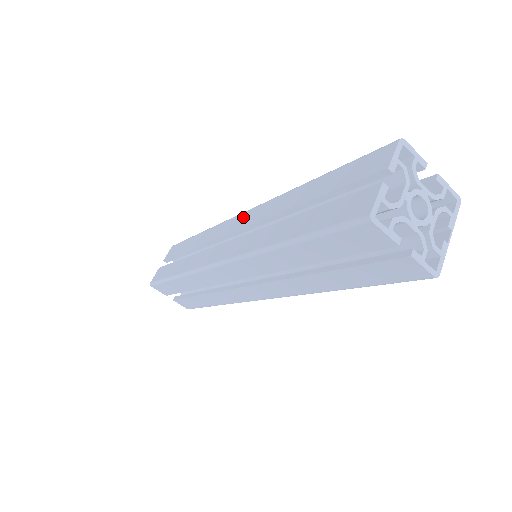
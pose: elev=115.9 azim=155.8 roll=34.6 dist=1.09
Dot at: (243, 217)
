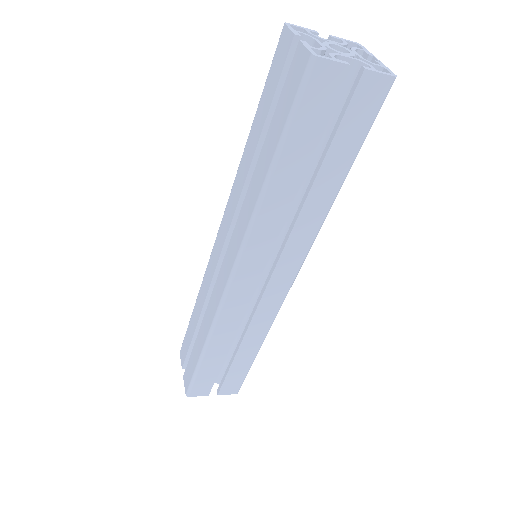
Dot at: (220, 233)
